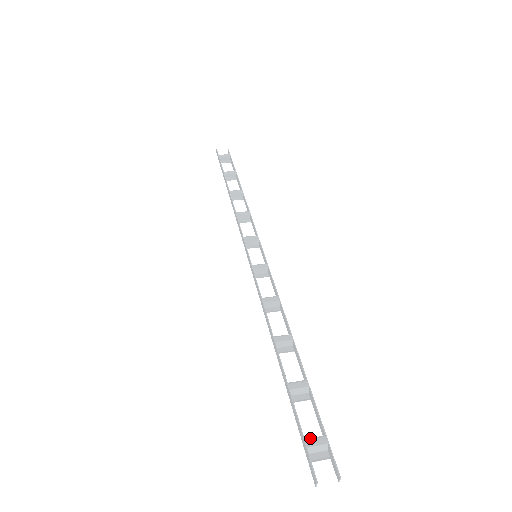
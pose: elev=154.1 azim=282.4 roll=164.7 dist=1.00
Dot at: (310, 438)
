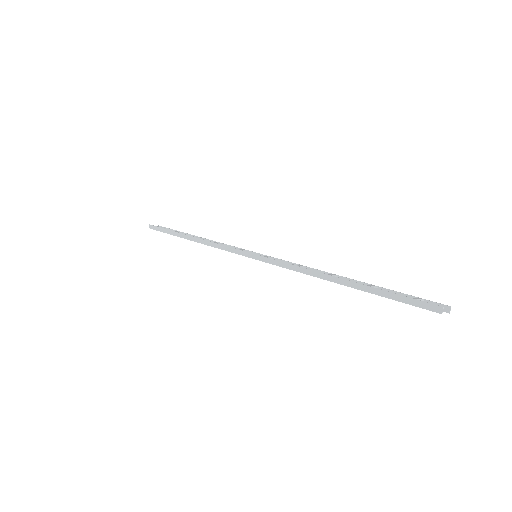
Dot at: (412, 298)
